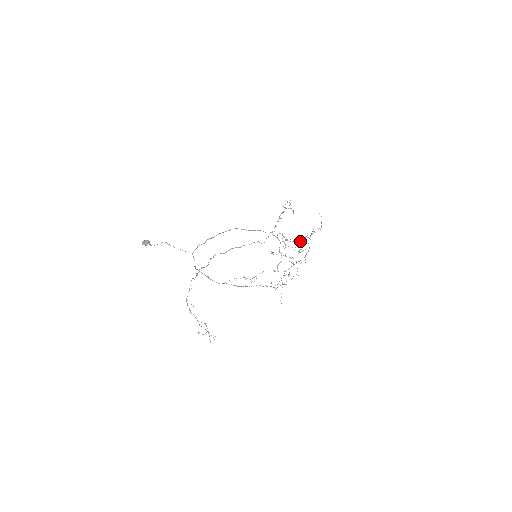
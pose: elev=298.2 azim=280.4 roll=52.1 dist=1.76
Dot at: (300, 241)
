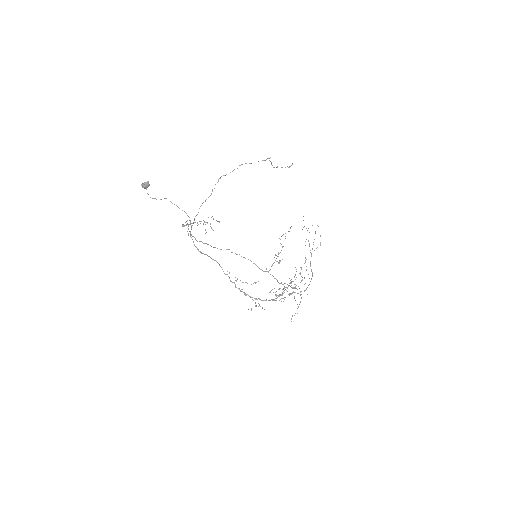
Dot at: occluded
